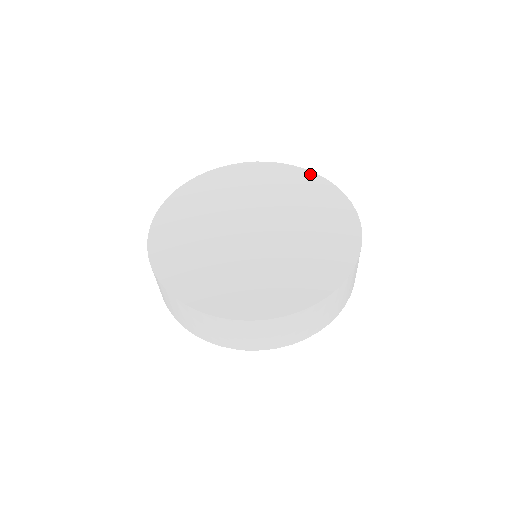
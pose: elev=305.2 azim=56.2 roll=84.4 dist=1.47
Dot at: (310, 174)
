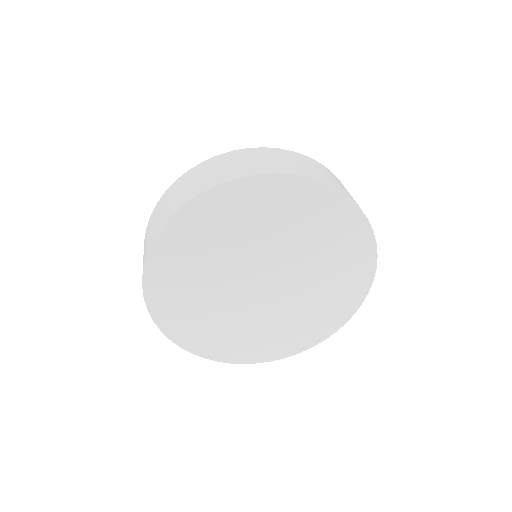
Dot at: (342, 200)
